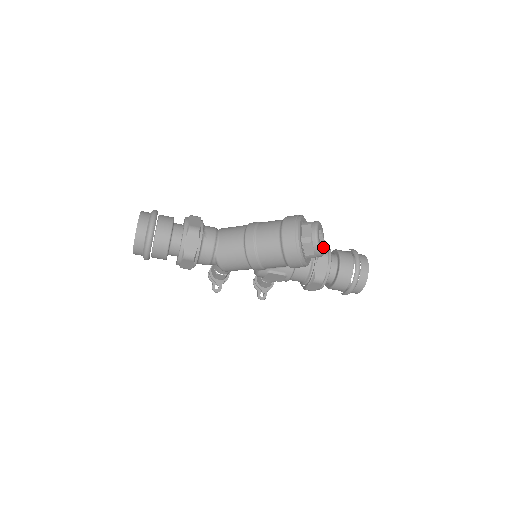
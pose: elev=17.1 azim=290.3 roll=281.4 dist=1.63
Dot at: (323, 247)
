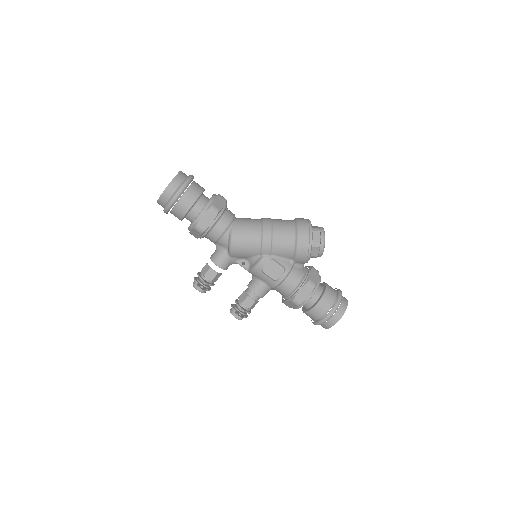
Dot at: occluded
